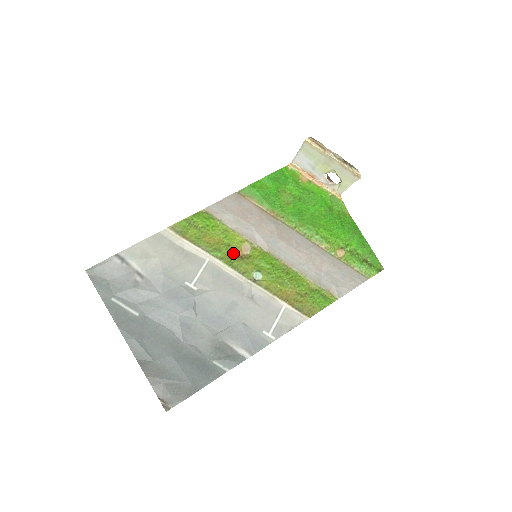
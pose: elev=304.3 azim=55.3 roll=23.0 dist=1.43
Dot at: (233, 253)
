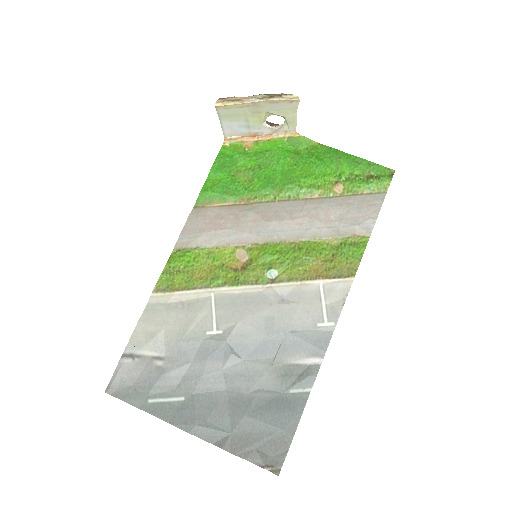
Dot at: (232, 270)
